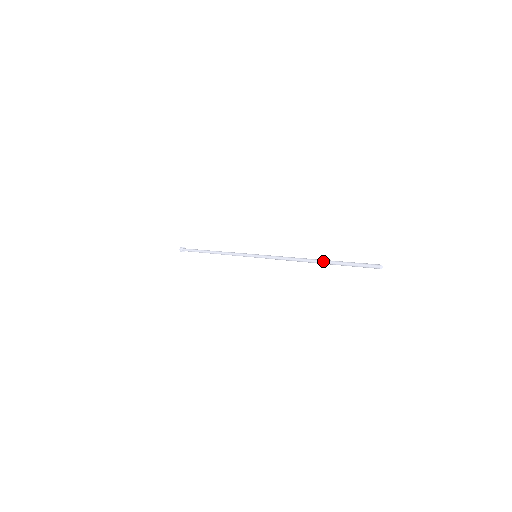
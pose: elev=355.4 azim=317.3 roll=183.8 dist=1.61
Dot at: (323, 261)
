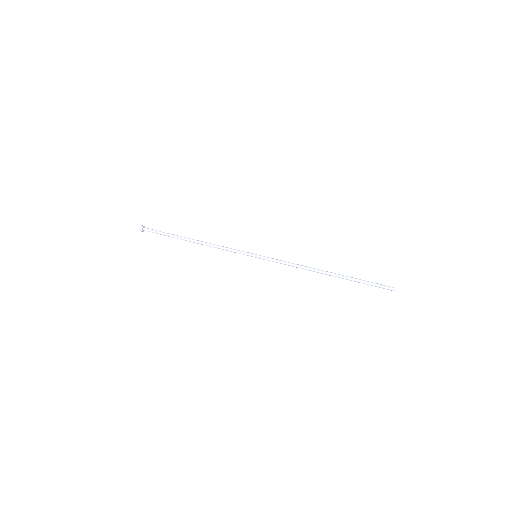
Dot at: (339, 277)
